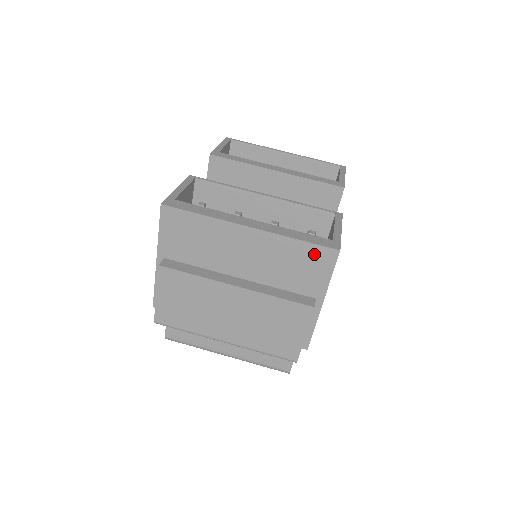
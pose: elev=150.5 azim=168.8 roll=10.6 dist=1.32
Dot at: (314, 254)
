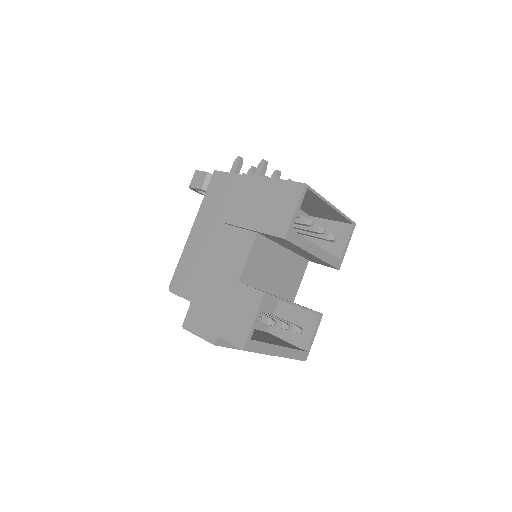
Dot at: occluded
